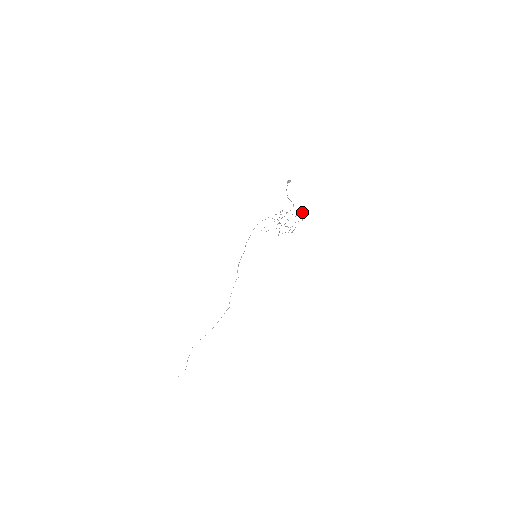
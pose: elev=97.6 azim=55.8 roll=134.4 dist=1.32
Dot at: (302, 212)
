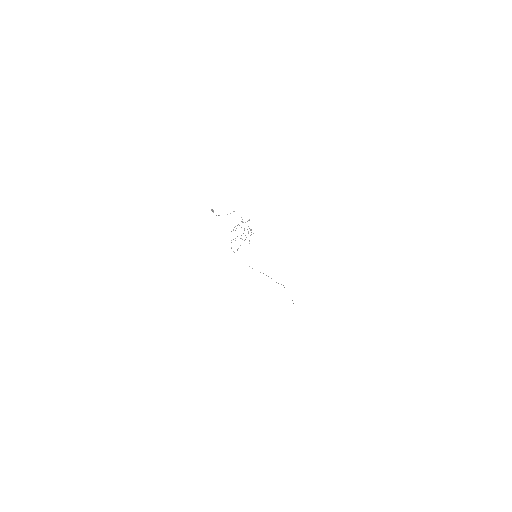
Dot at: occluded
